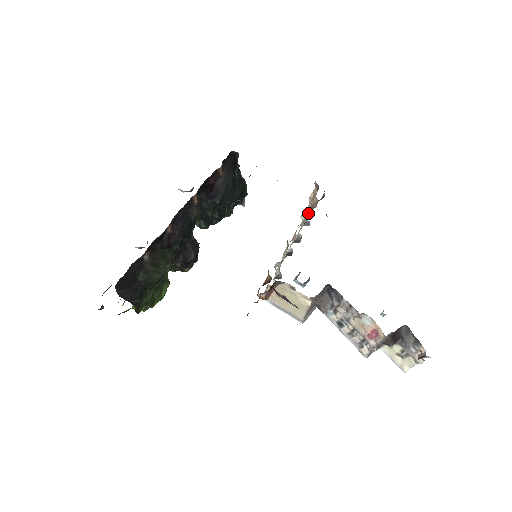
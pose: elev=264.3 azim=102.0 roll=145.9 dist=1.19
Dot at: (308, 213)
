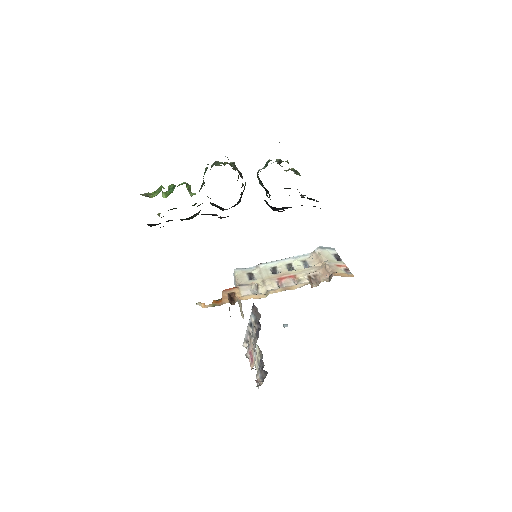
Dot at: (316, 264)
